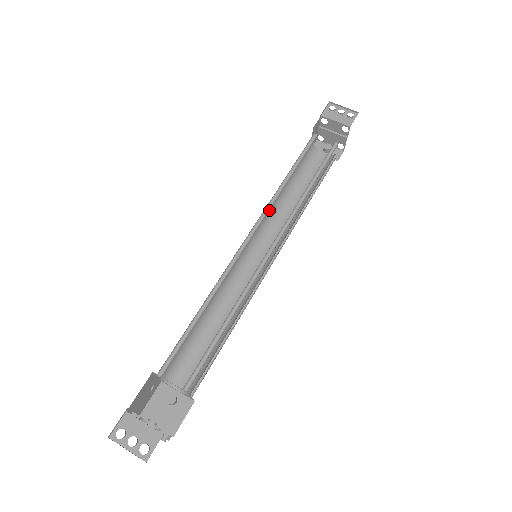
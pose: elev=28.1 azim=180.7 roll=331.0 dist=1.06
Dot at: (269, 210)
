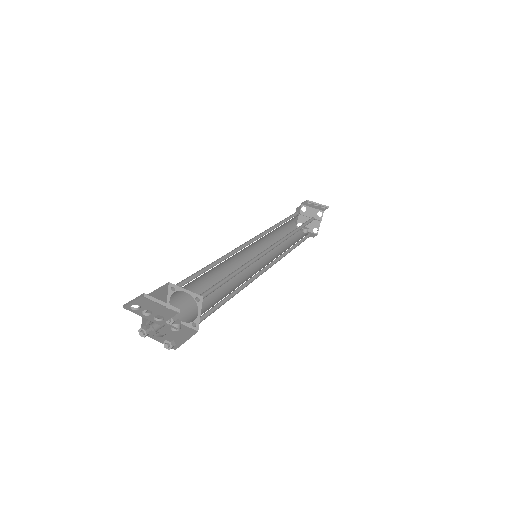
Dot at: (264, 241)
